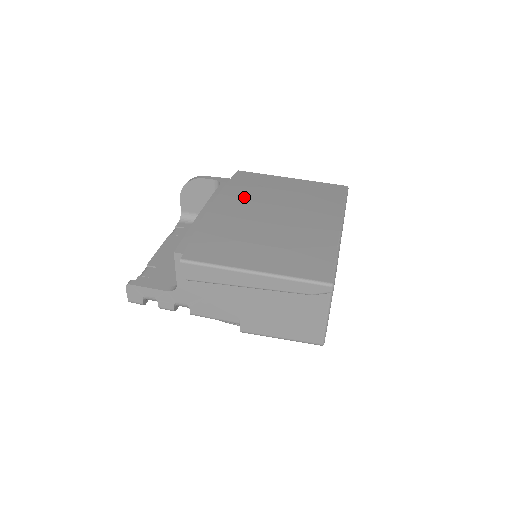
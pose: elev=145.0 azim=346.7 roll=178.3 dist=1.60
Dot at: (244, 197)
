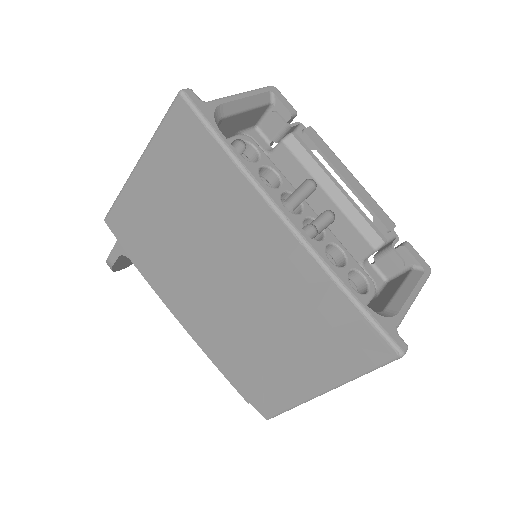
Dot at: (173, 278)
